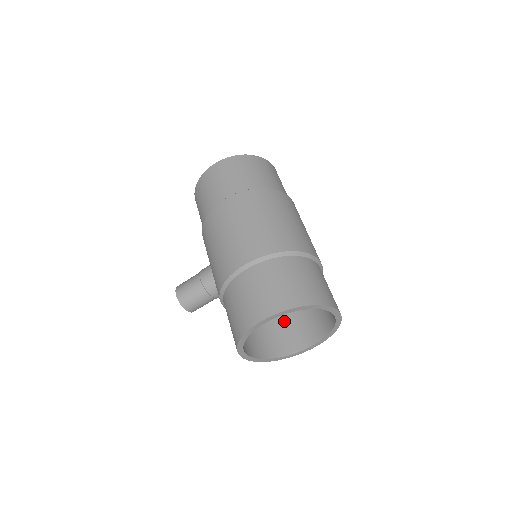
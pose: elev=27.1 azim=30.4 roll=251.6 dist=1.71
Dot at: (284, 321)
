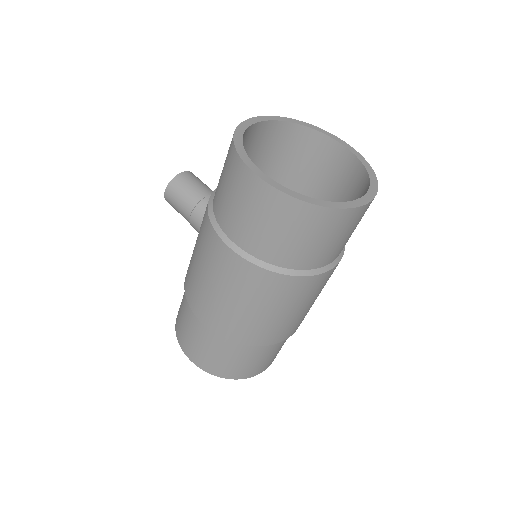
Dot at: occluded
